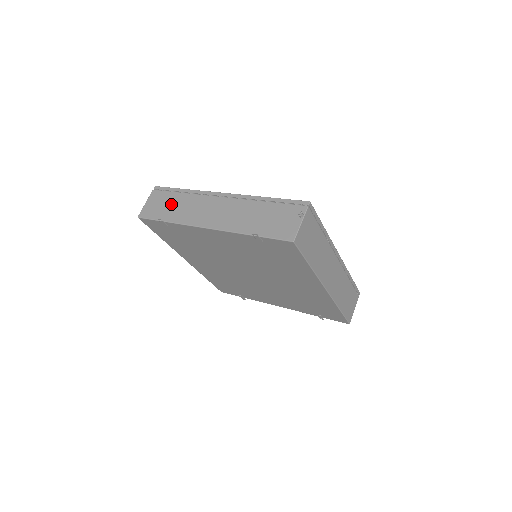
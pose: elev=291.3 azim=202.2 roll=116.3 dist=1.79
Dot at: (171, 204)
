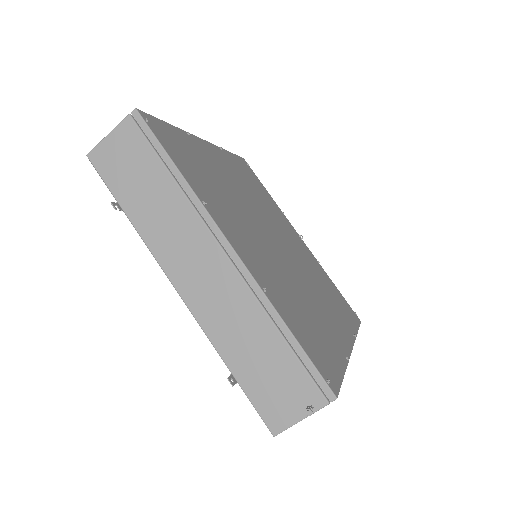
Dot at: (145, 183)
